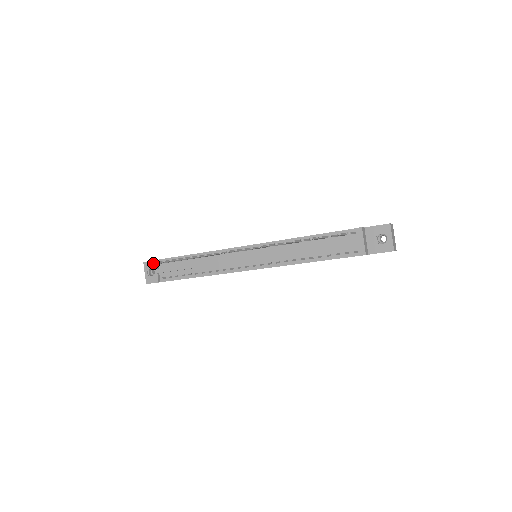
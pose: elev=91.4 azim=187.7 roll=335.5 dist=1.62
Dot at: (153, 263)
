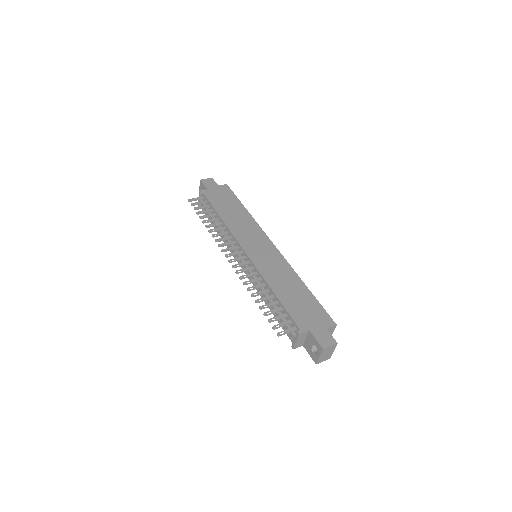
Dot at: (191, 201)
